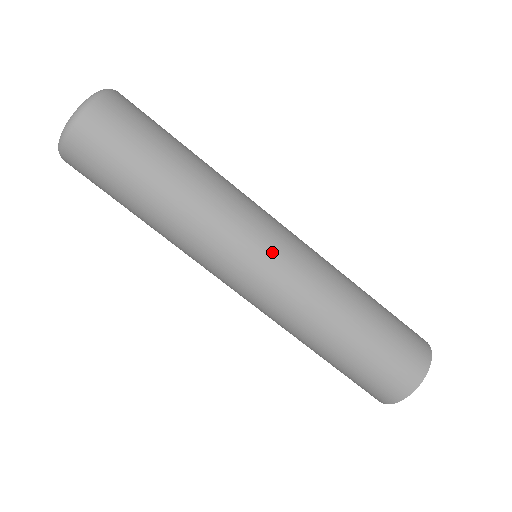
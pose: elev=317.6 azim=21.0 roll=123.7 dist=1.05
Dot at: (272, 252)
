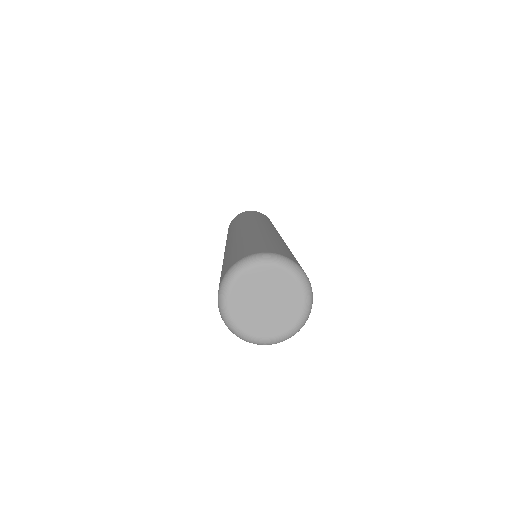
Dot at: occluded
